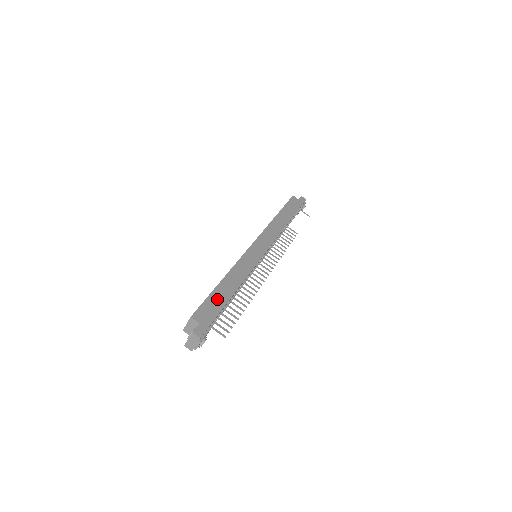
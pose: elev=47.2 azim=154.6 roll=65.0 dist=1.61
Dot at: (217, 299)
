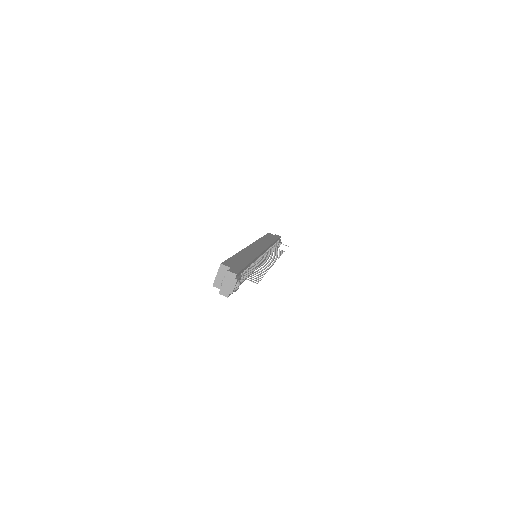
Dot at: (238, 261)
